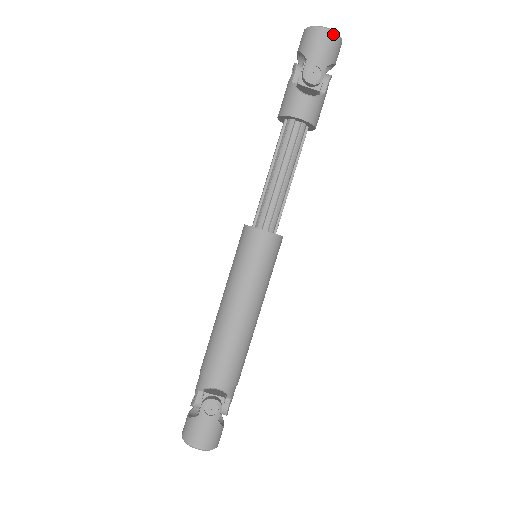
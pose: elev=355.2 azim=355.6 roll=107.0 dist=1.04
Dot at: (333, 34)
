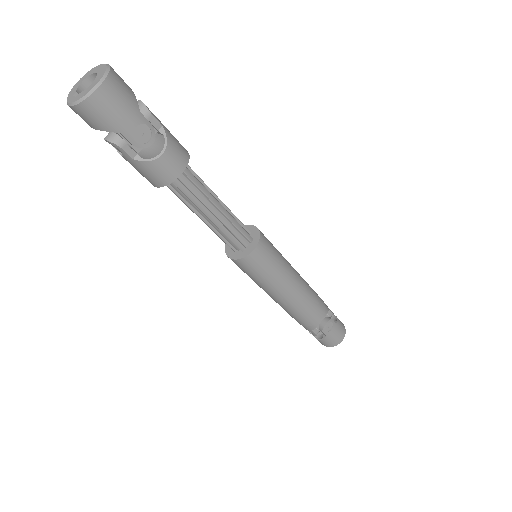
Dot at: (106, 83)
